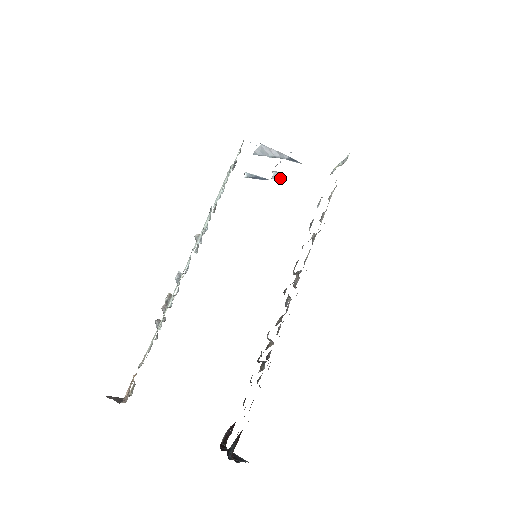
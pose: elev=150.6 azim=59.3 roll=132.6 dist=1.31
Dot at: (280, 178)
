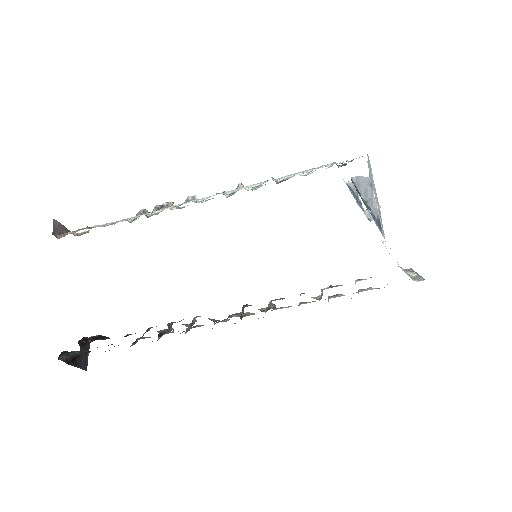
Dot at: (372, 218)
